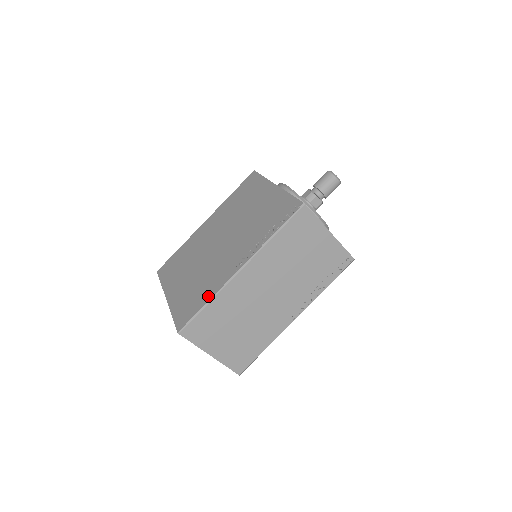
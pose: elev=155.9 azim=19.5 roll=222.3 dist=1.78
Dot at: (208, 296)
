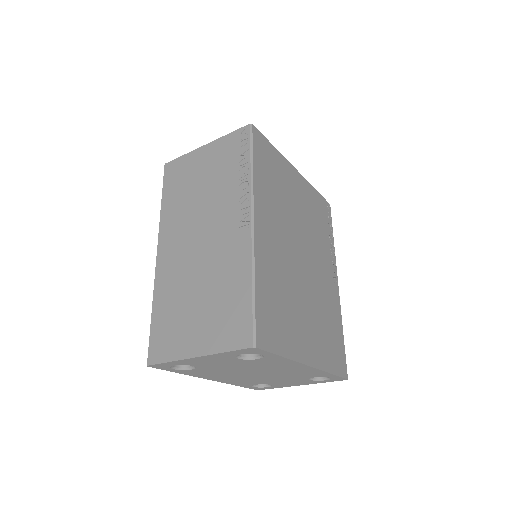
Dot at: occluded
